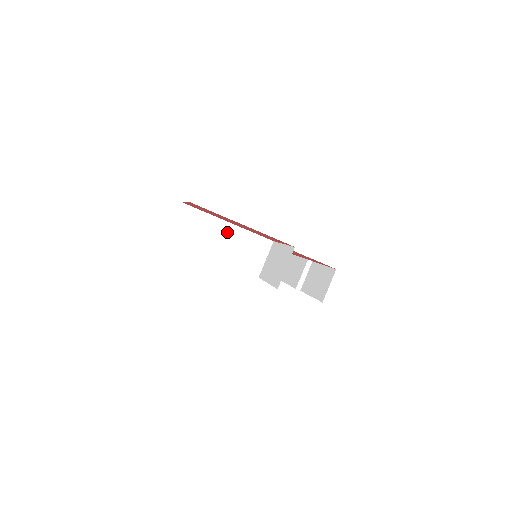
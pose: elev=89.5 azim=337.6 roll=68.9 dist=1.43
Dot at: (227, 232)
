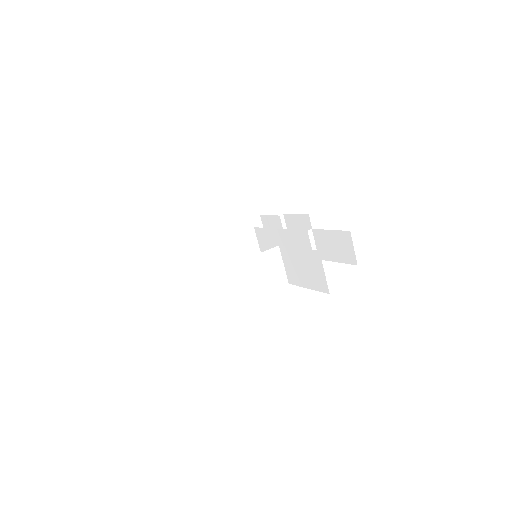
Dot at: (239, 272)
